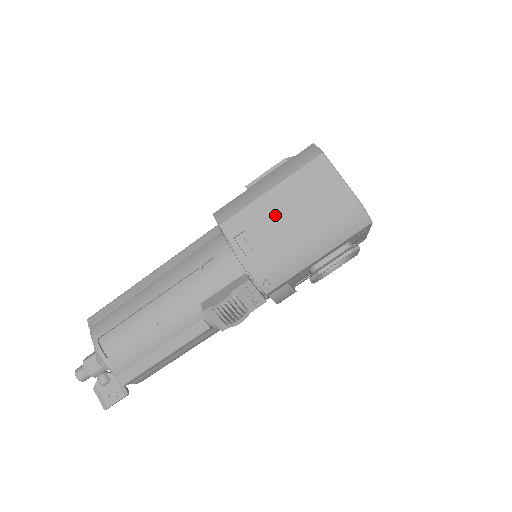
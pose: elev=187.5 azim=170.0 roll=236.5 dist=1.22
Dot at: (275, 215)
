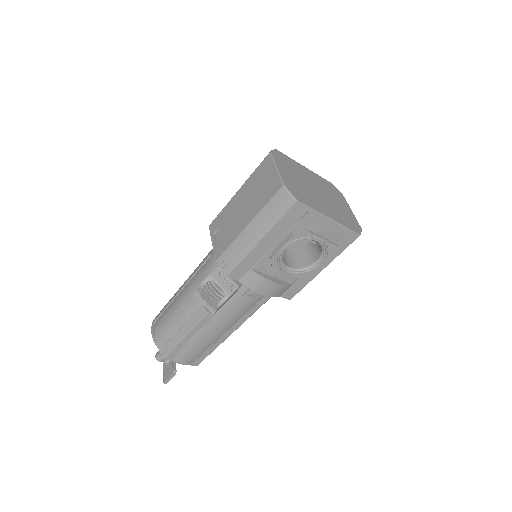
Dot at: (236, 210)
